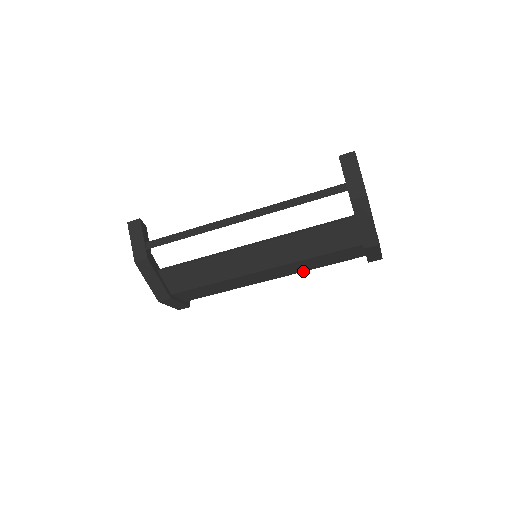
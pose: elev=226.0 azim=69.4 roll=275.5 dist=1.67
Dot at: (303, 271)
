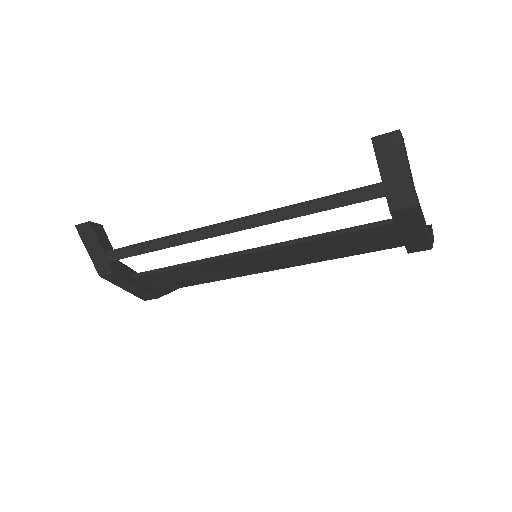
Dot at: occluded
